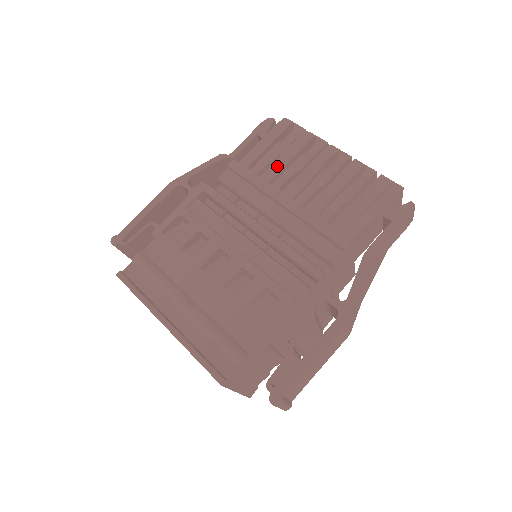
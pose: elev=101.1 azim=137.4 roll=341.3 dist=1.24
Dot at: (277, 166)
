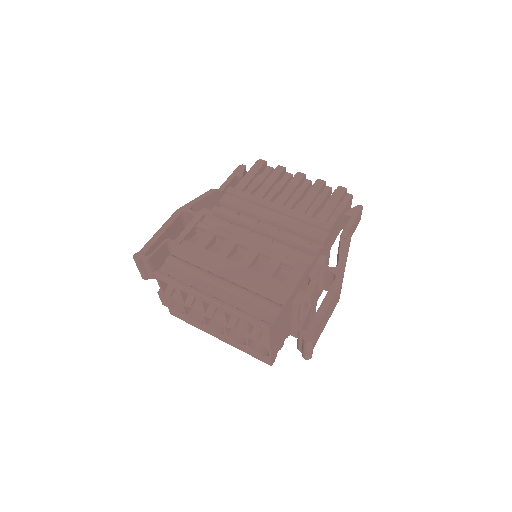
Dot at: (264, 187)
